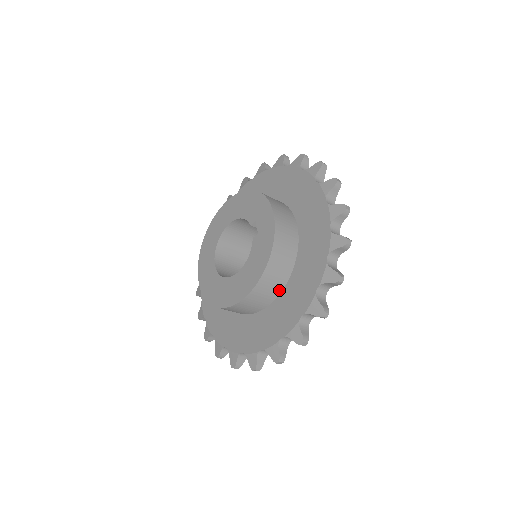
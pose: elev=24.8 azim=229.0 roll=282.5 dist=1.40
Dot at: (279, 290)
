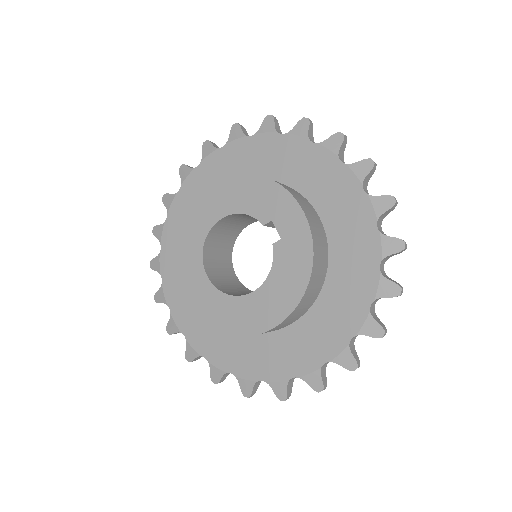
Dot at: (310, 305)
